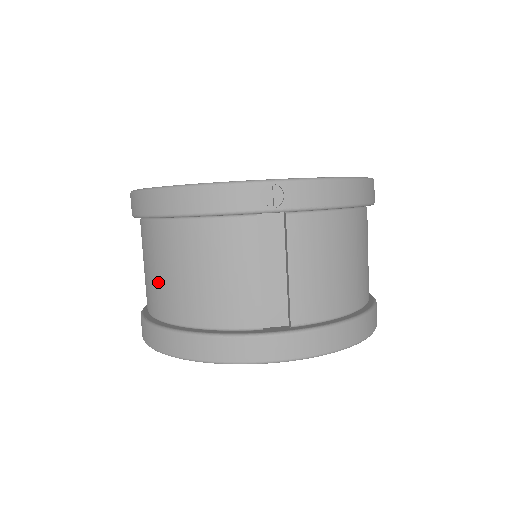
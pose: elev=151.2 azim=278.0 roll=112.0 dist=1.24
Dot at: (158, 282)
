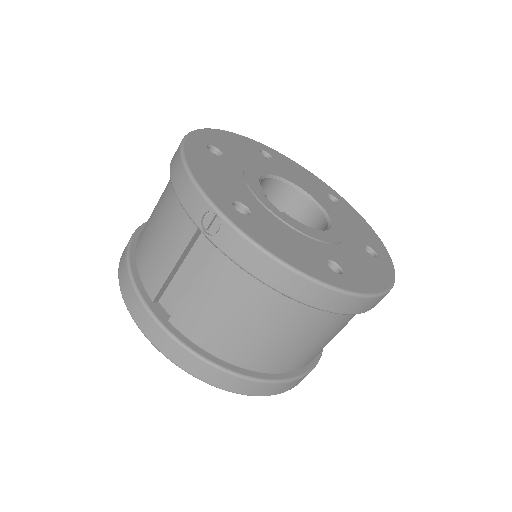
Dot at: occluded
